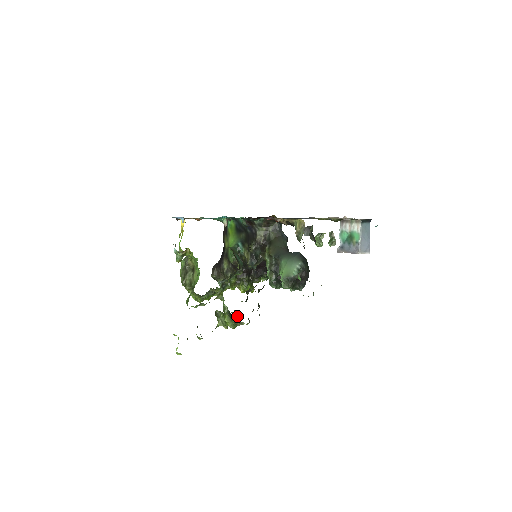
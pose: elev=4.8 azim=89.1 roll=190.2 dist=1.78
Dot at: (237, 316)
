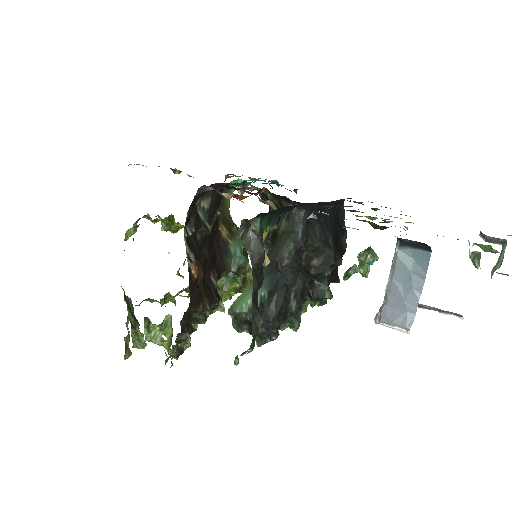
Dot at: occluded
